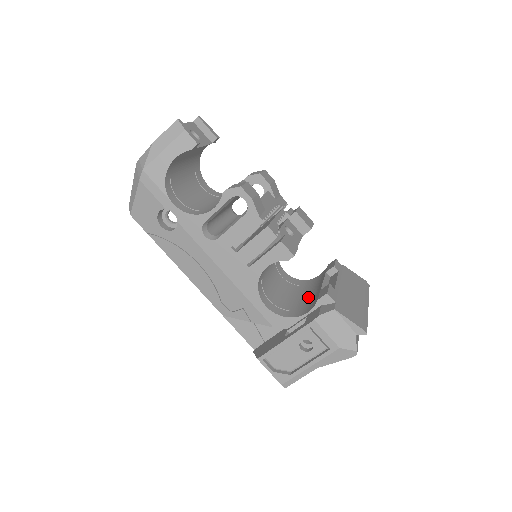
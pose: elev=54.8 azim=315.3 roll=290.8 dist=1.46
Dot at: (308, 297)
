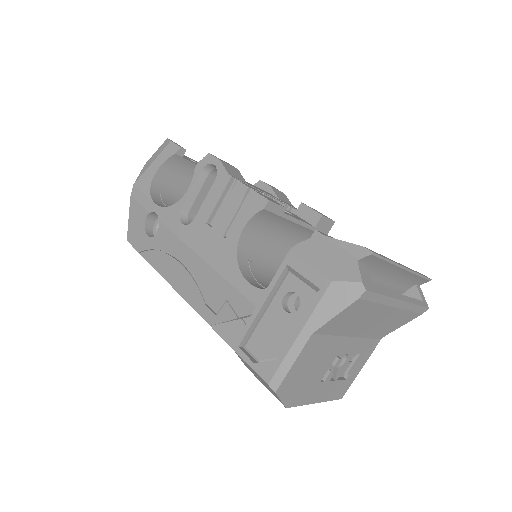
Dot at: occluded
